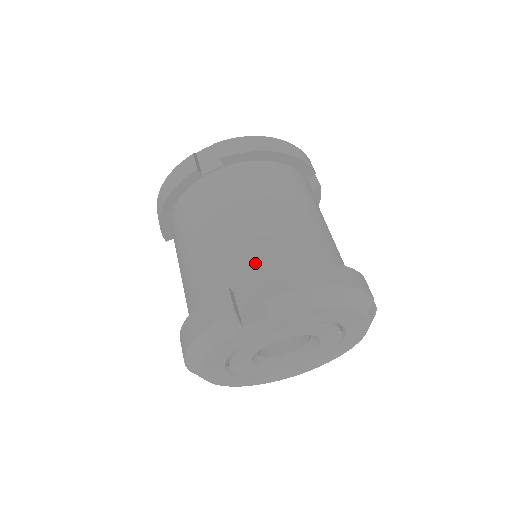
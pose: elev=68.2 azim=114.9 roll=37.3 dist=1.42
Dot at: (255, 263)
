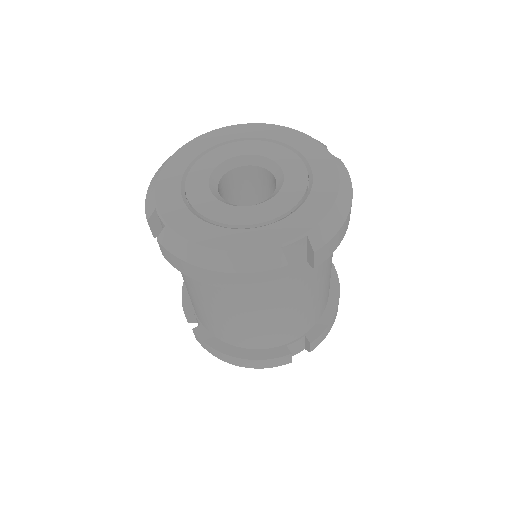
Dot at: occluded
